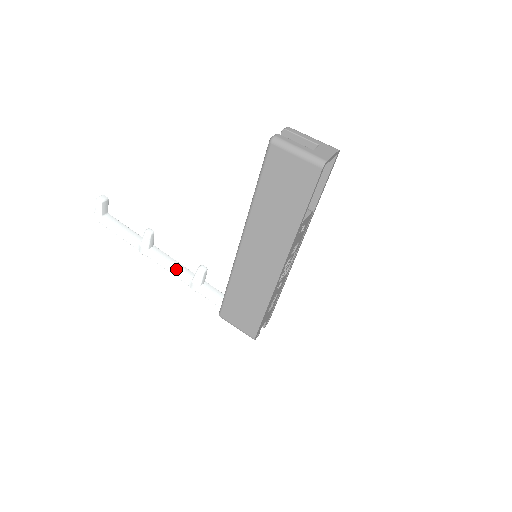
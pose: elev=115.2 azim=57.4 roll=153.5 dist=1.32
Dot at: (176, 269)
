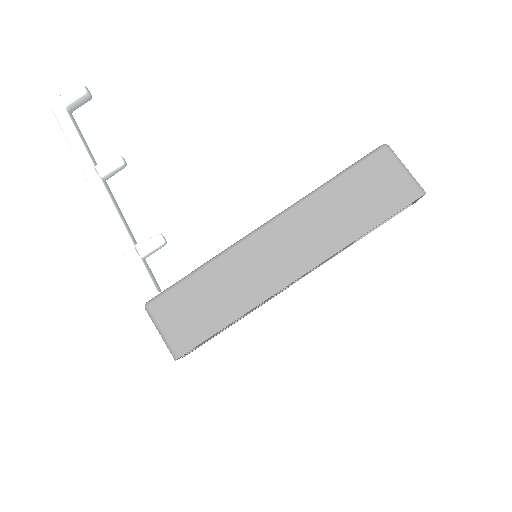
Dot at: (122, 220)
